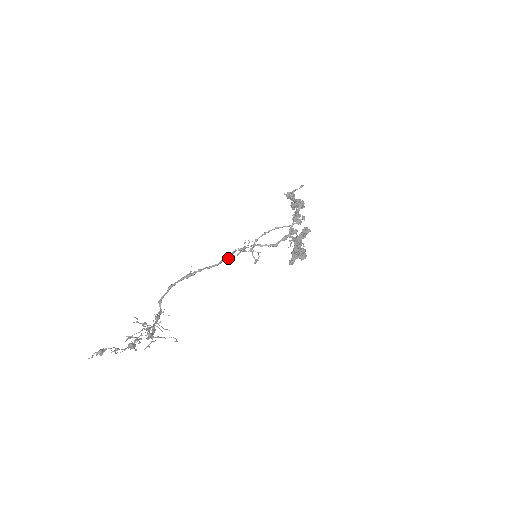
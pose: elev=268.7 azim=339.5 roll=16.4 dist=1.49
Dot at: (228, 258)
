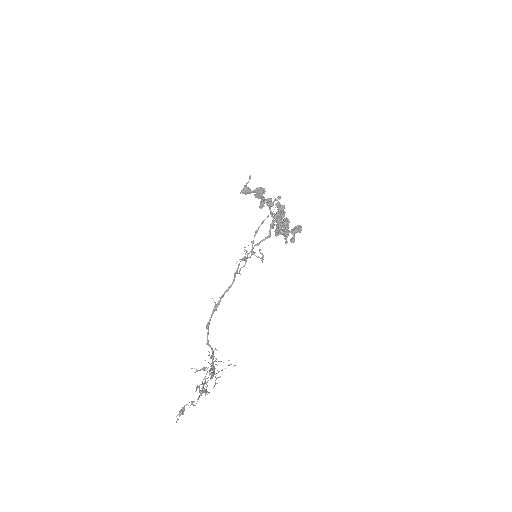
Dot at: (239, 272)
